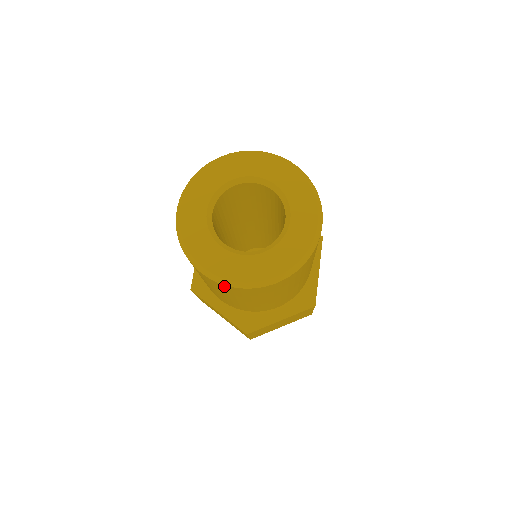
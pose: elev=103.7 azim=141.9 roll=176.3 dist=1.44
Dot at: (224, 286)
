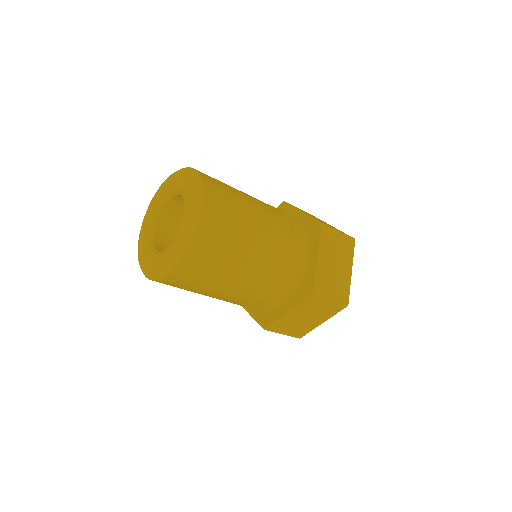
Dot at: (189, 258)
